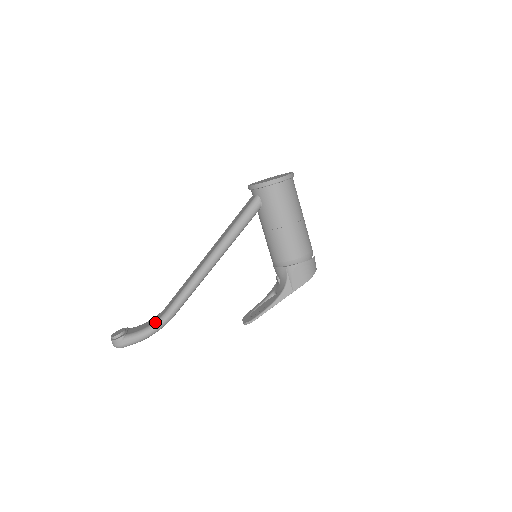
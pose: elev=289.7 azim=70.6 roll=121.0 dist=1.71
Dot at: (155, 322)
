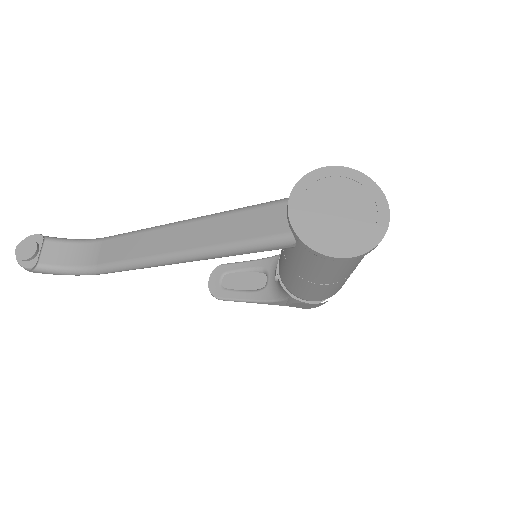
Dot at: (80, 269)
